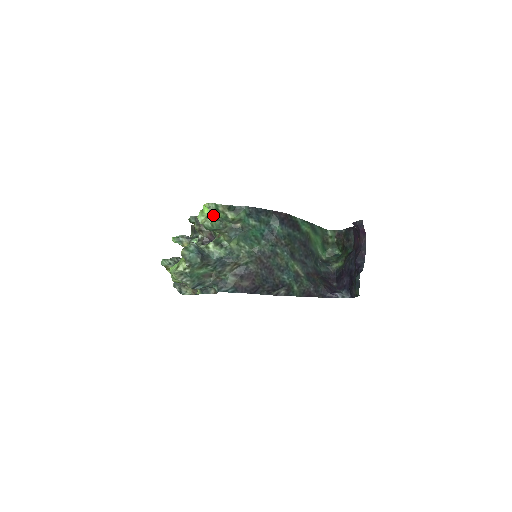
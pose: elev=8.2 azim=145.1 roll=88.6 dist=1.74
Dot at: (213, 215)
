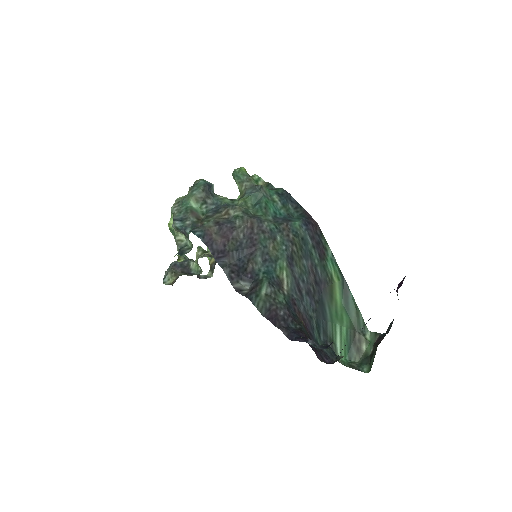
Dot at: (248, 174)
